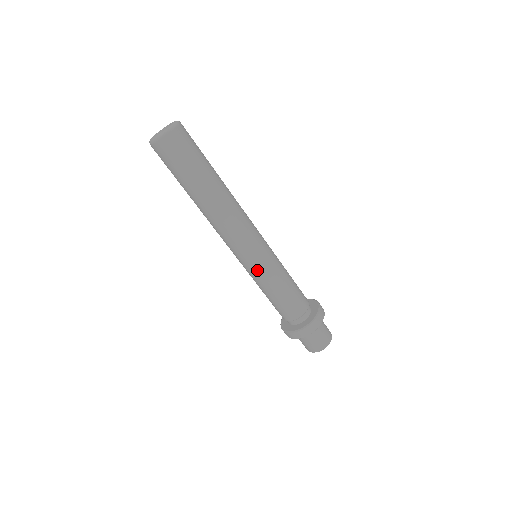
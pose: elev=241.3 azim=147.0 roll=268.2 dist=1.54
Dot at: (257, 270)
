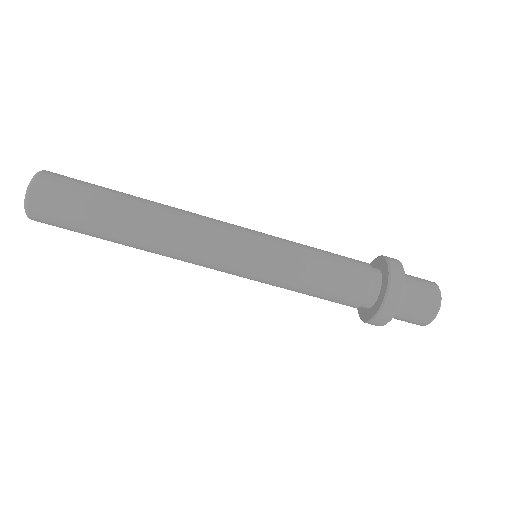
Dot at: (271, 250)
